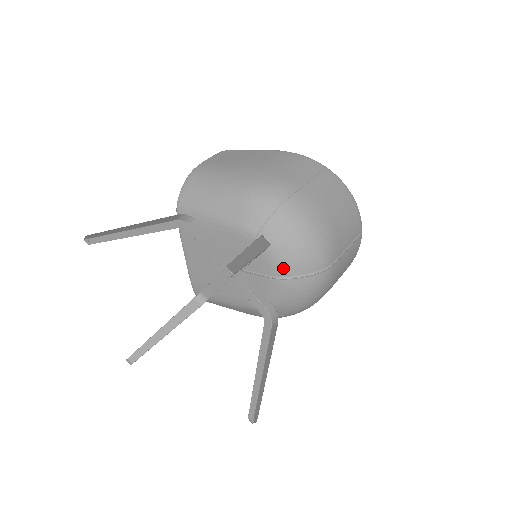
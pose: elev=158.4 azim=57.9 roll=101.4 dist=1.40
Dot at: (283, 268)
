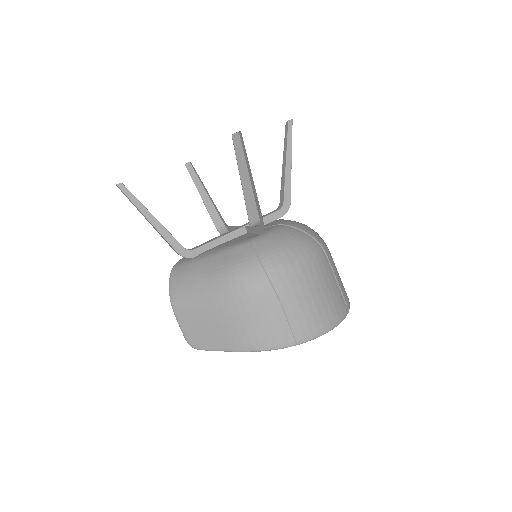
Dot at: (288, 223)
